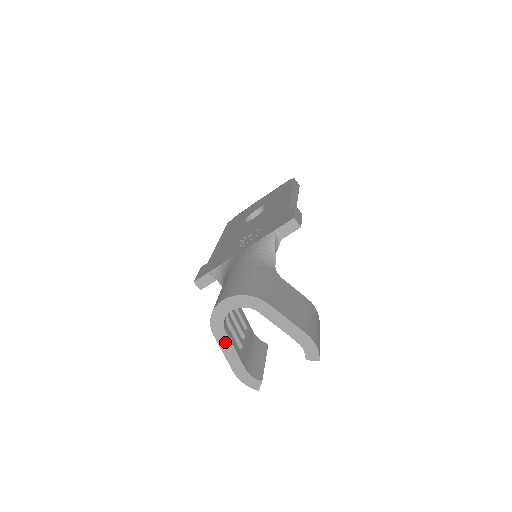
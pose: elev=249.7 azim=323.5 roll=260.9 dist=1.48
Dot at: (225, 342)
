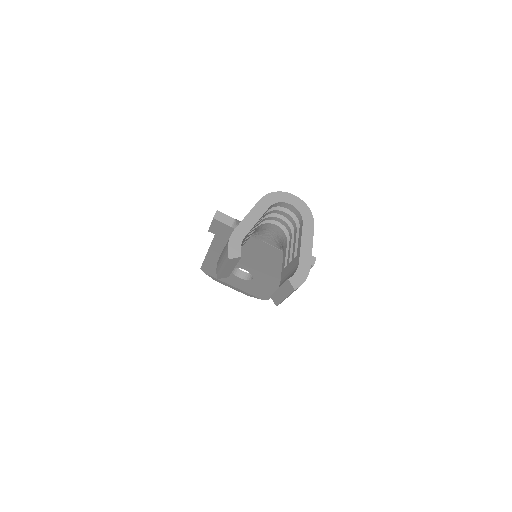
Dot at: (259, 211)
